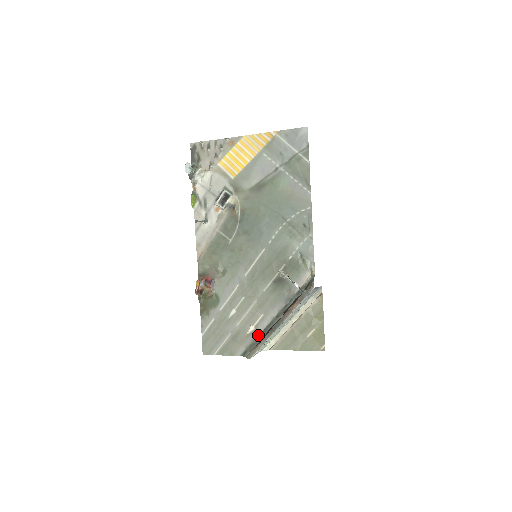
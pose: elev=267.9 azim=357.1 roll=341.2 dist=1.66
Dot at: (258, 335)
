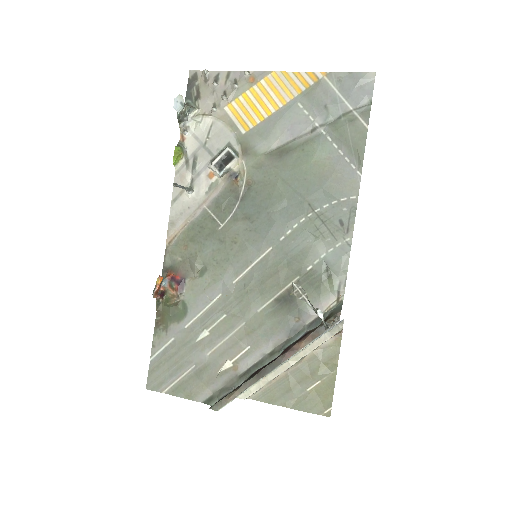
Dot at: (236, 376)
